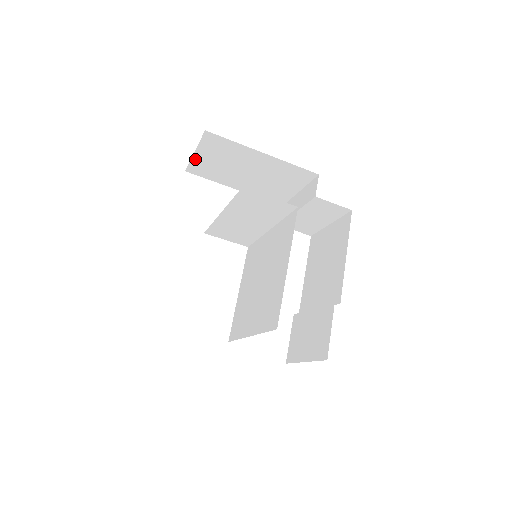
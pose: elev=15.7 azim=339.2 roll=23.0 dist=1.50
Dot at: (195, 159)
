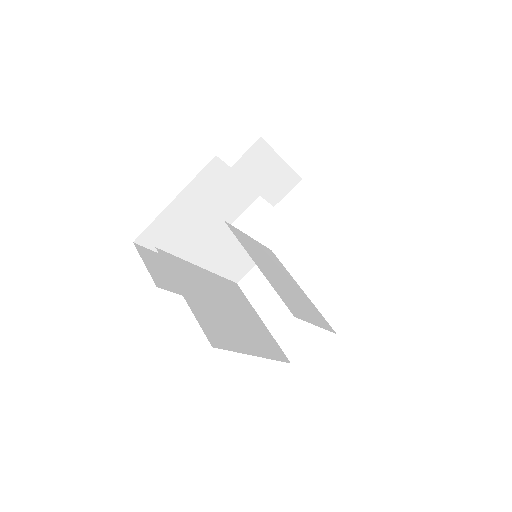
Dot at: occluded
